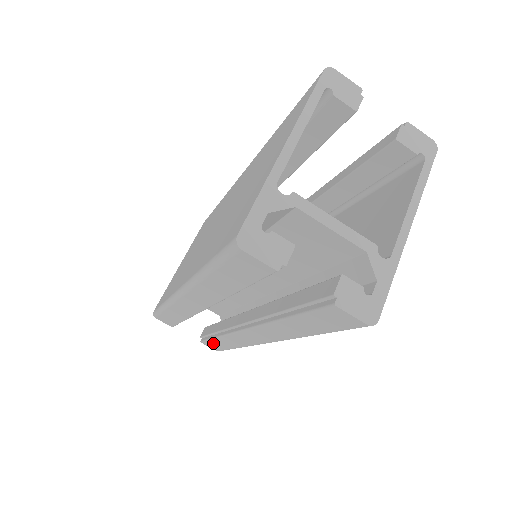
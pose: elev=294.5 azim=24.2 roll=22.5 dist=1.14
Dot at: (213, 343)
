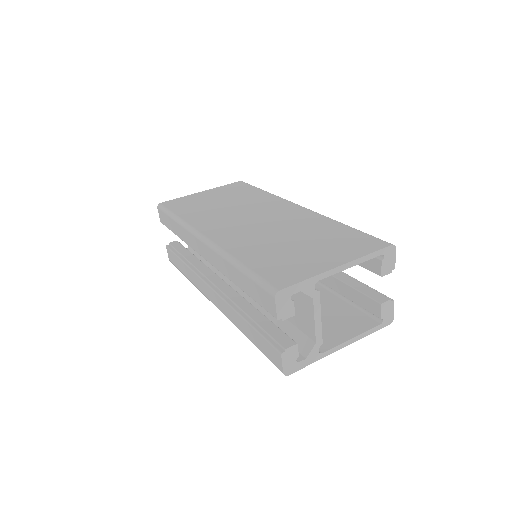
Dot at: (175, 258)
